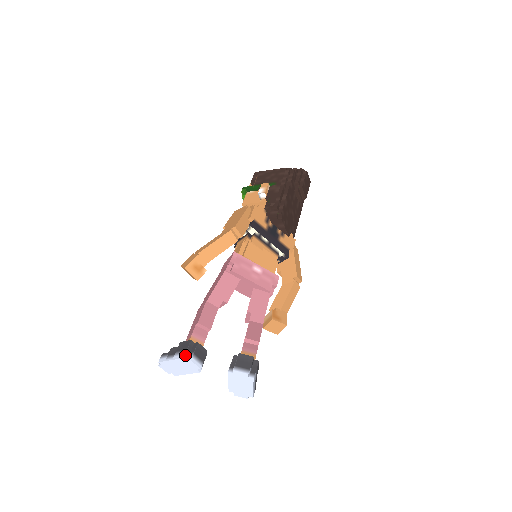
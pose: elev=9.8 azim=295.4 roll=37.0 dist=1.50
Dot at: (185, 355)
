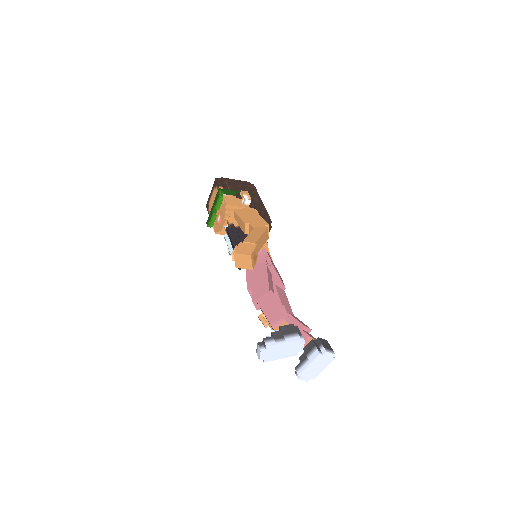
Dot at: (299, 337)
